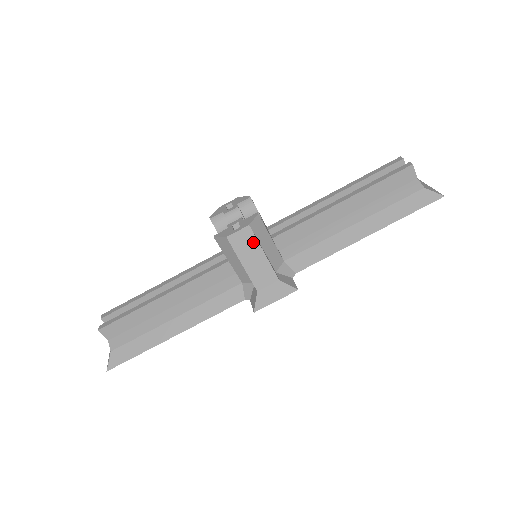
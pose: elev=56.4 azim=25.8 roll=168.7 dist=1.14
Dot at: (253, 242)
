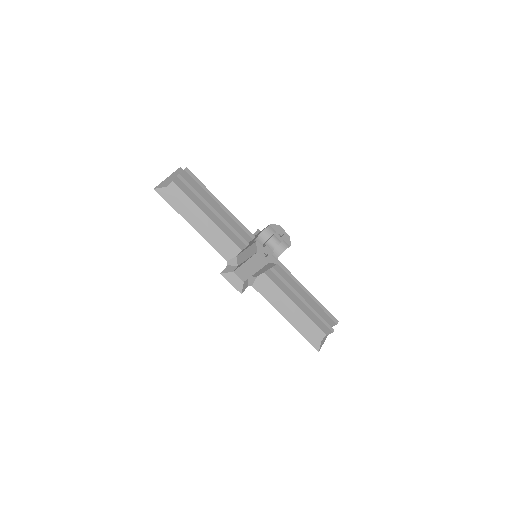
Dot at: (260, 266)
